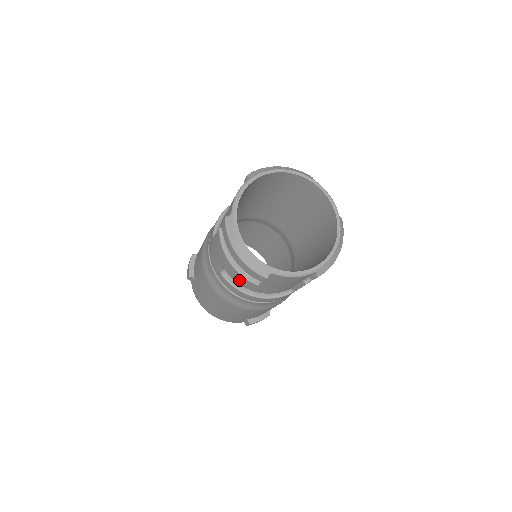
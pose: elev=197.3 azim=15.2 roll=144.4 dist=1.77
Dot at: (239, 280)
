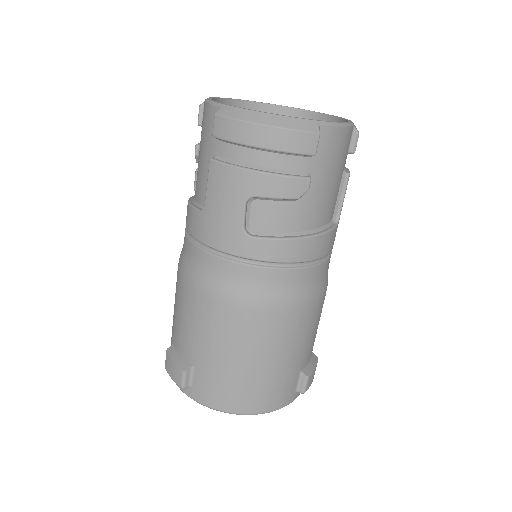
Dot at: (277, 217)
